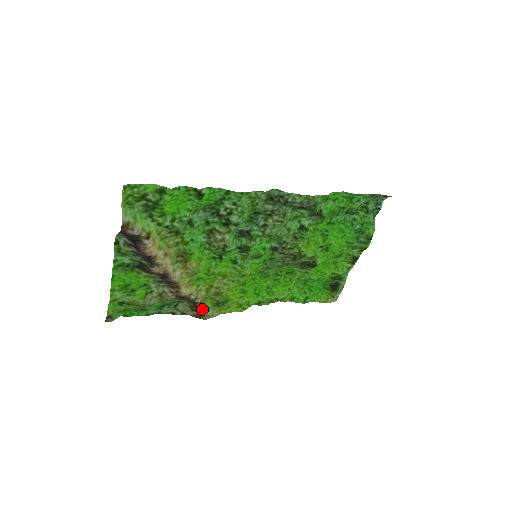
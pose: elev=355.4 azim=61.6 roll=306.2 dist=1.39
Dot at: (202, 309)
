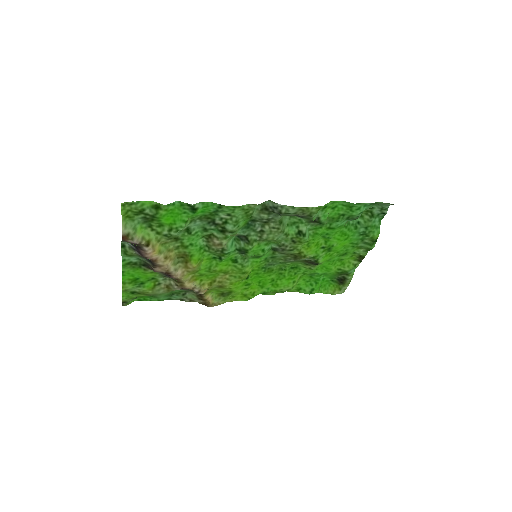
Dot at: (207, 299)
